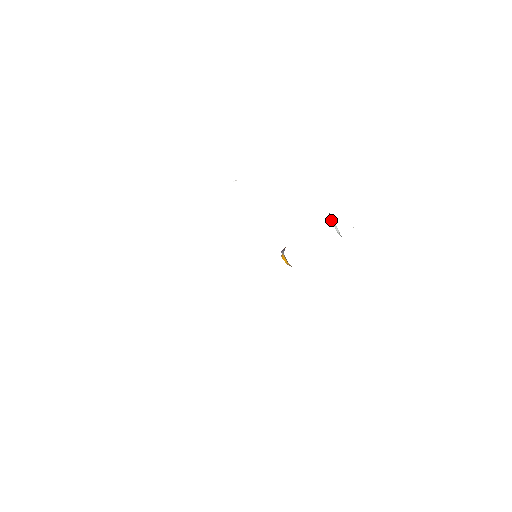
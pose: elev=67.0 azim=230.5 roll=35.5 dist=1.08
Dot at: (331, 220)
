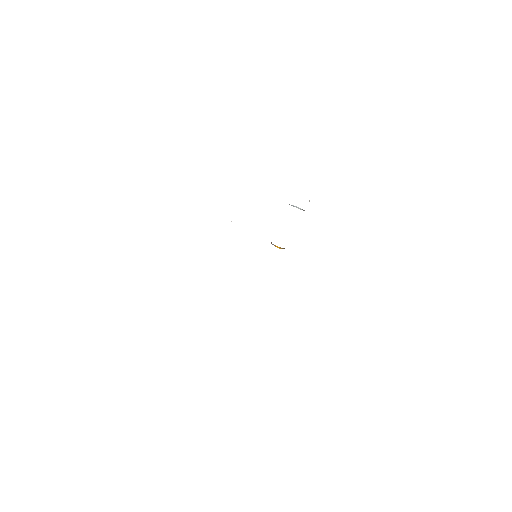
Dot at: (292, 205)
